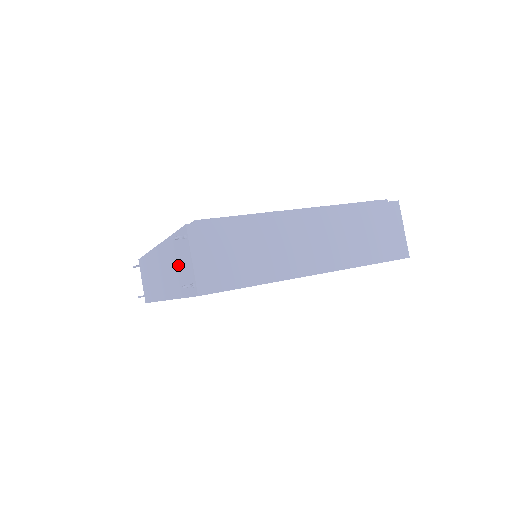
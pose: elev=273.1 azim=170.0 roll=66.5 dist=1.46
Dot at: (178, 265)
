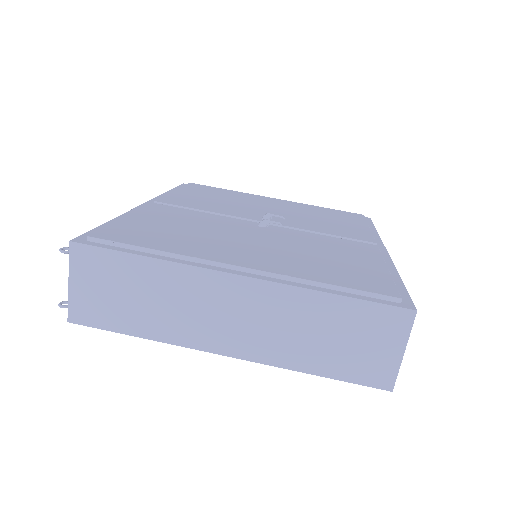
Dot at: occluded
